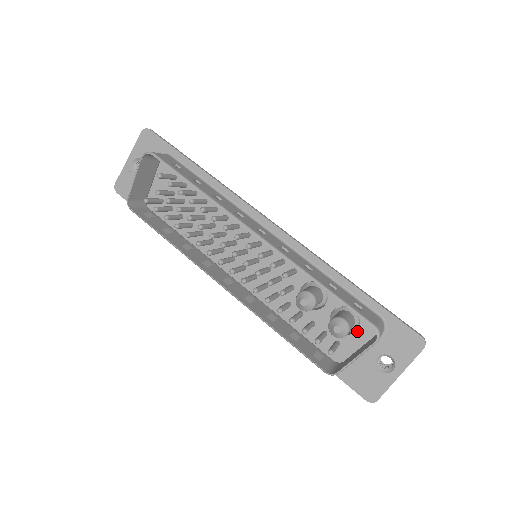
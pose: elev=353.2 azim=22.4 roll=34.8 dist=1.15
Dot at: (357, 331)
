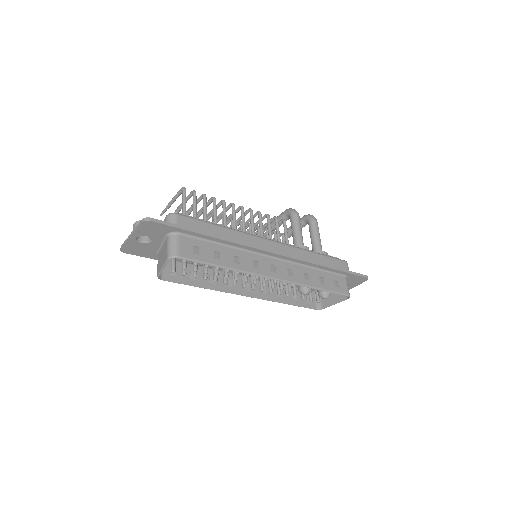
Dot at: occluded
